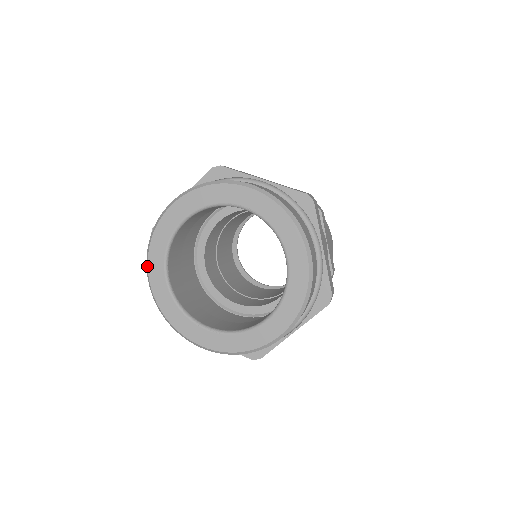
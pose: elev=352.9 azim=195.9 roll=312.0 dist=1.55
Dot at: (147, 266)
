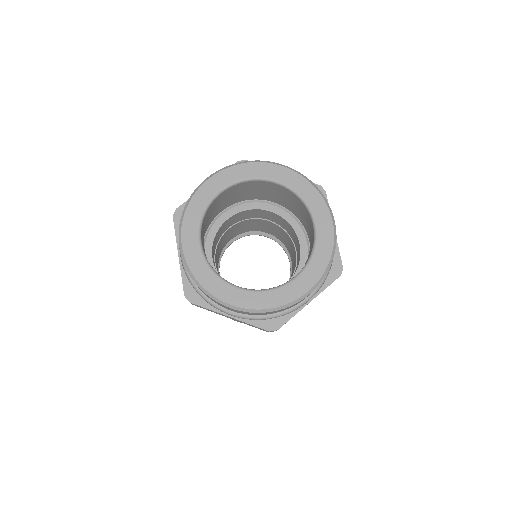
Dot at: (215, 298)
